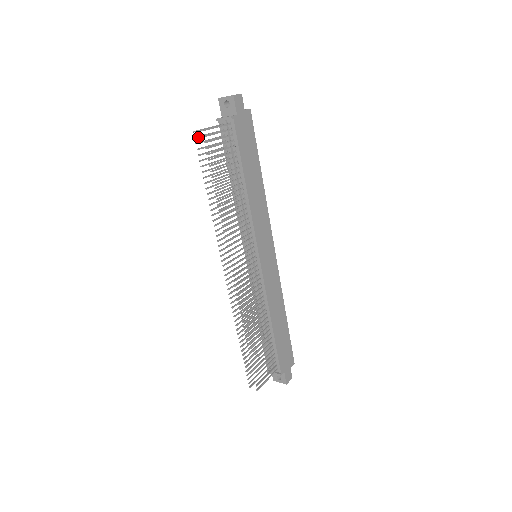
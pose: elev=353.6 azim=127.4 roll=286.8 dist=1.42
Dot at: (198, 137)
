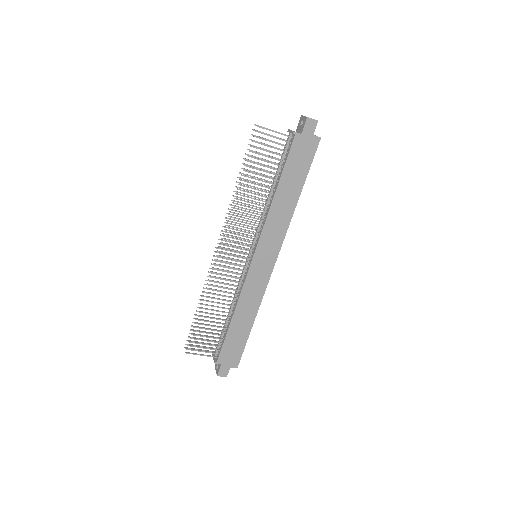
Dot at: occluded
